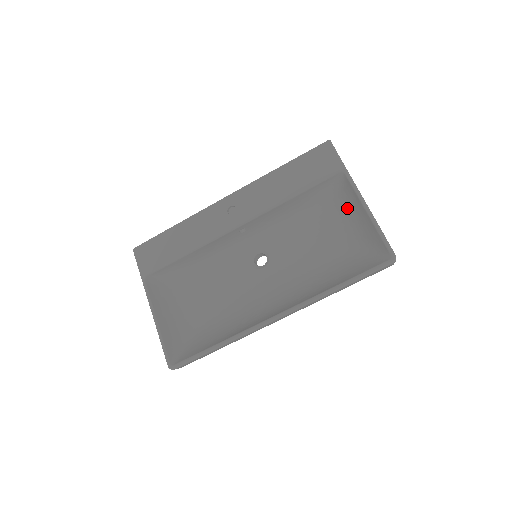
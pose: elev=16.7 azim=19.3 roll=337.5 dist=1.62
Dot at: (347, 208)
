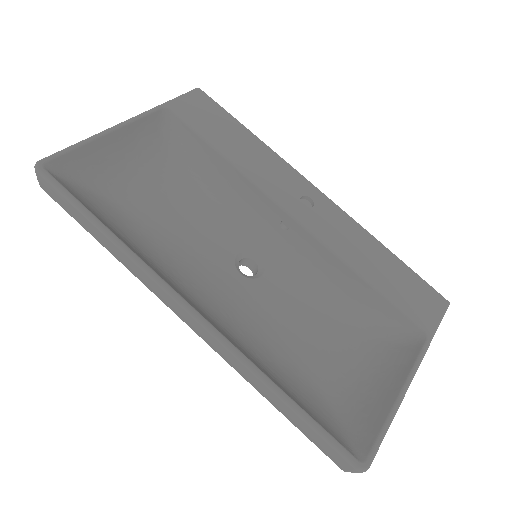
Dot at: (381, 362)
